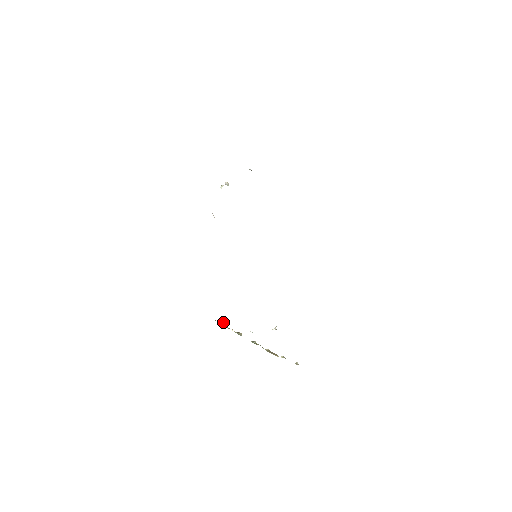
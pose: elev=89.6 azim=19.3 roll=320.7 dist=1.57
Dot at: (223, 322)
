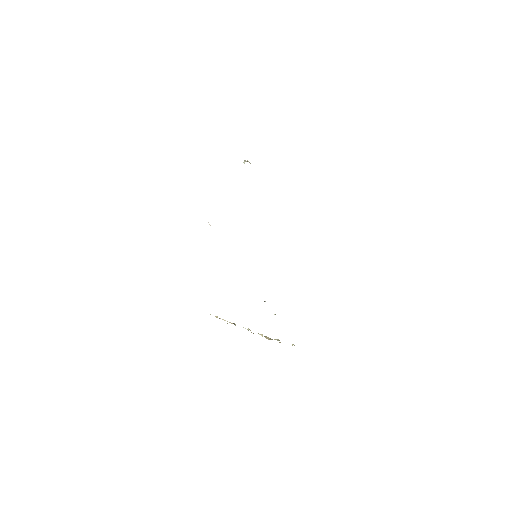
Dot at: (217, 316)
